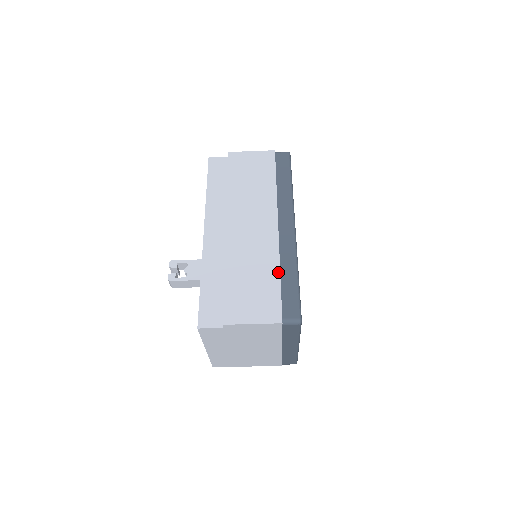
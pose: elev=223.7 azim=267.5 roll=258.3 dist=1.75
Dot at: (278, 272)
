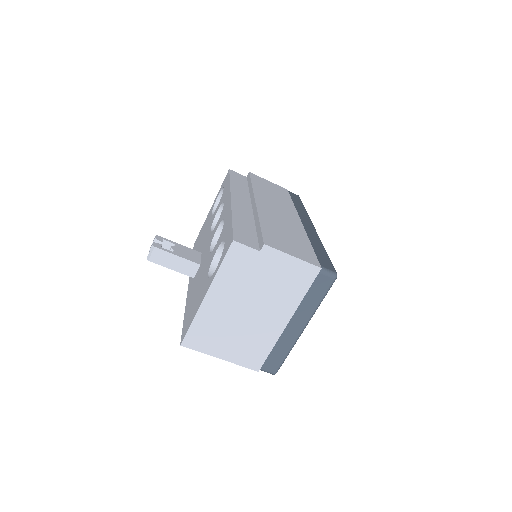
Dot at: (308, 241)
